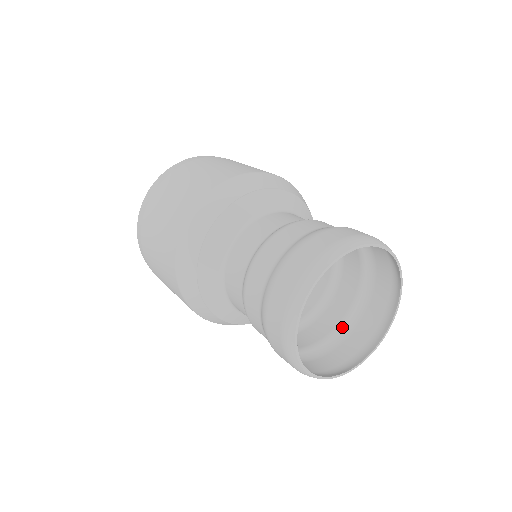
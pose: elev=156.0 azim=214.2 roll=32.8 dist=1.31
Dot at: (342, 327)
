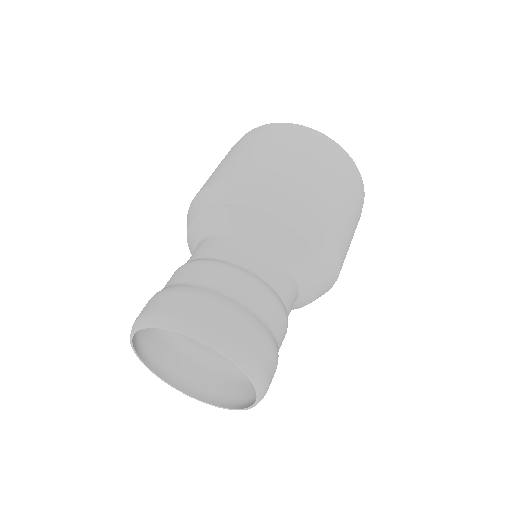
Dot at: (228, 366)
